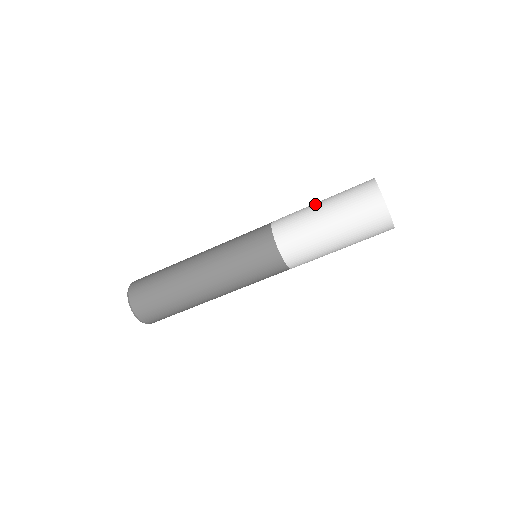
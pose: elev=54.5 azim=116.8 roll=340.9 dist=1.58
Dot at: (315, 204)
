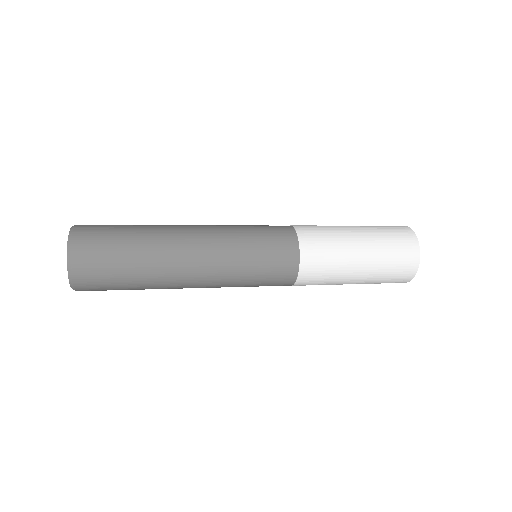
Dot at: (355, 255)
